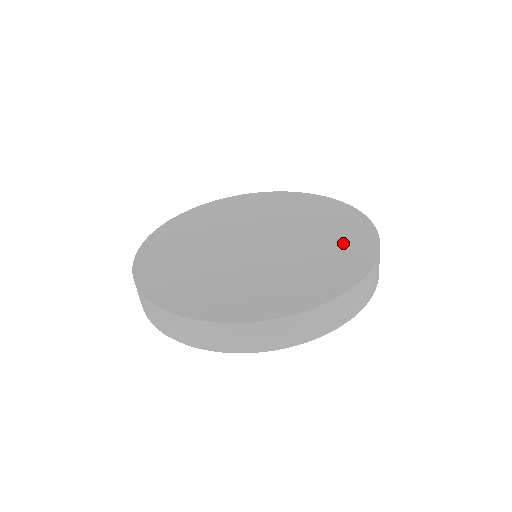
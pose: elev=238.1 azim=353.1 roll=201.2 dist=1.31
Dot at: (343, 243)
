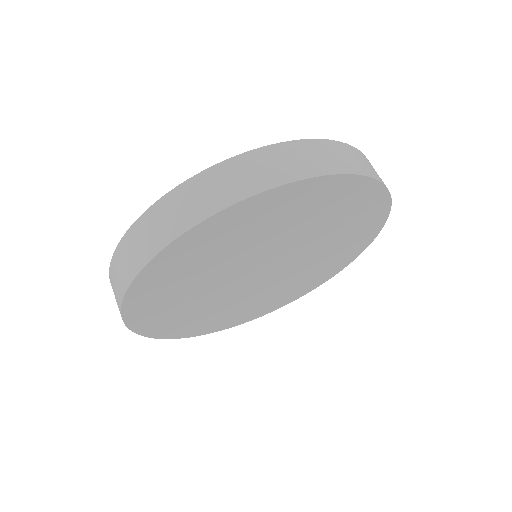
Dot at: occluded
